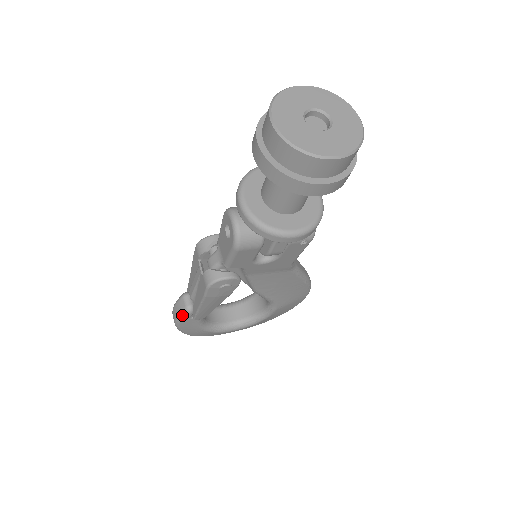
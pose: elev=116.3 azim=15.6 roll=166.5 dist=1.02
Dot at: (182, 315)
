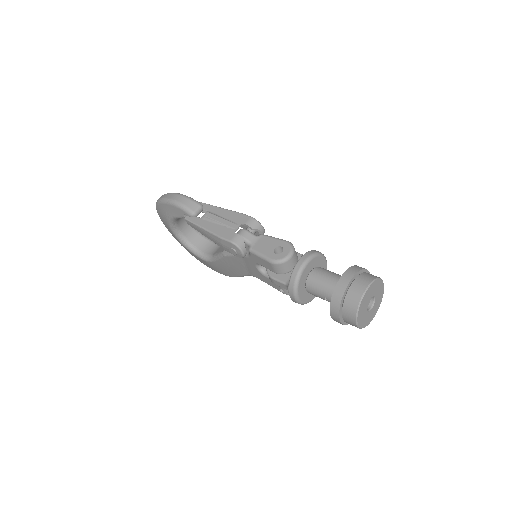
Dot at: (186, 209)
